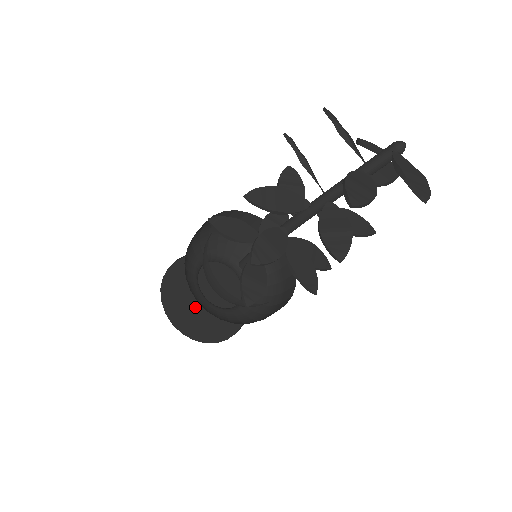
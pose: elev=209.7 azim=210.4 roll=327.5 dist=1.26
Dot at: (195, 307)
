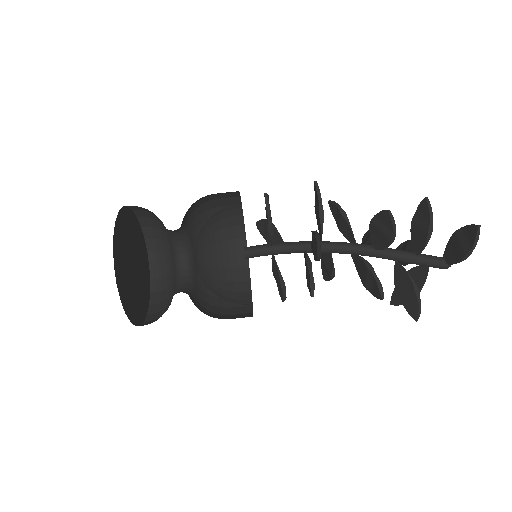
Dot at: (130, 246)
